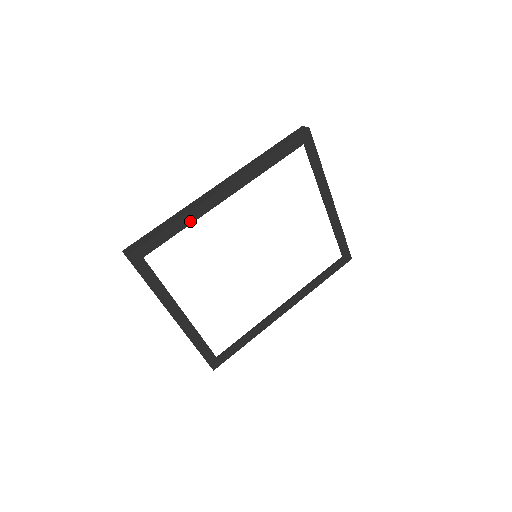
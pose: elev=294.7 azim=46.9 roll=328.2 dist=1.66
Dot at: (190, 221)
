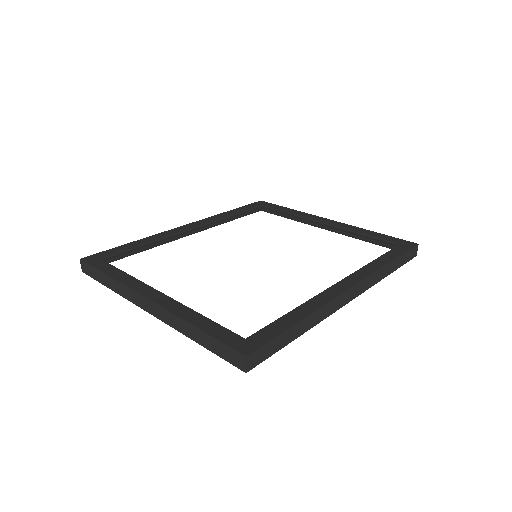
Dot at: (154, 240)
